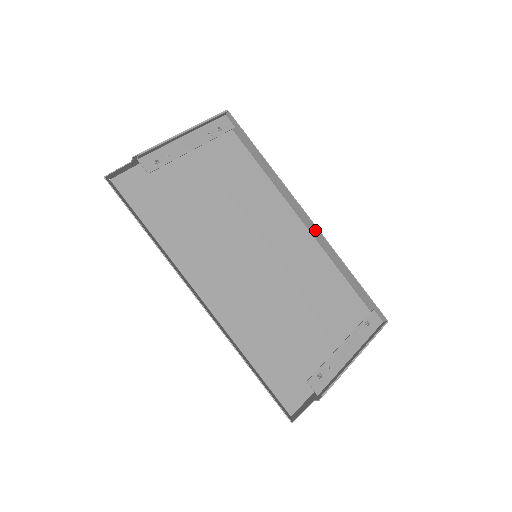
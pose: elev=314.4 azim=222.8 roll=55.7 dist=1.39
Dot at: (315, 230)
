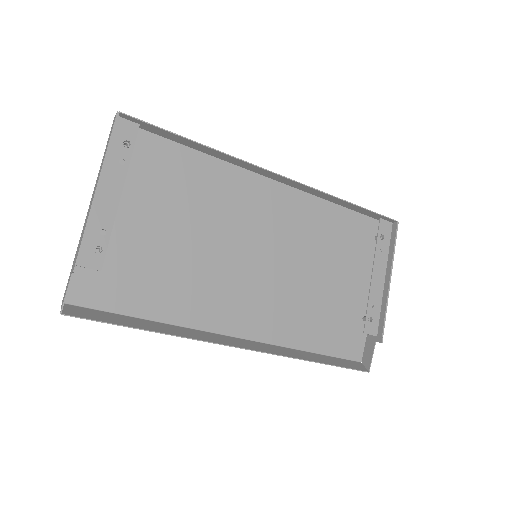
Dot at: (293, 183)
